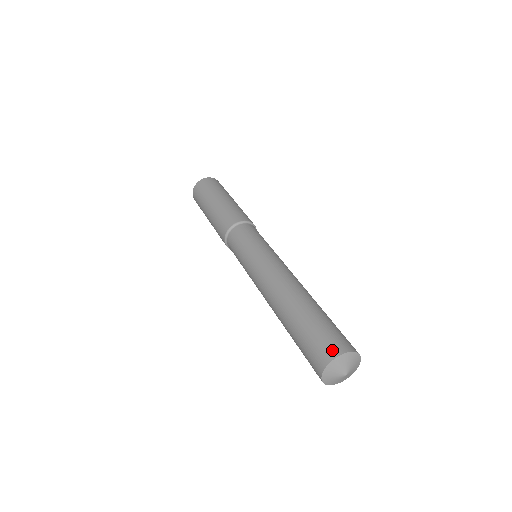
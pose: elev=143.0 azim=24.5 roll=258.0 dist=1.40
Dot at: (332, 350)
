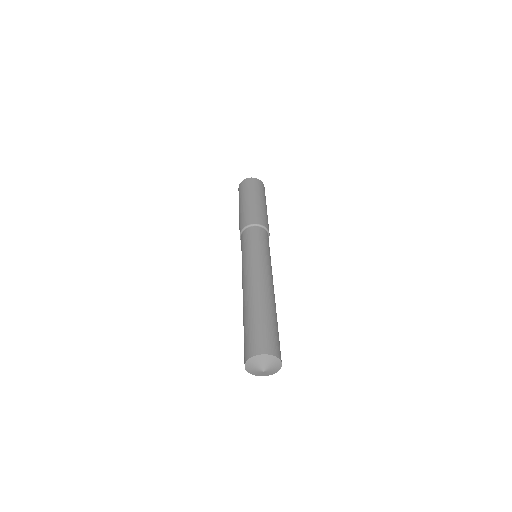
Dot at: (270, 348)
